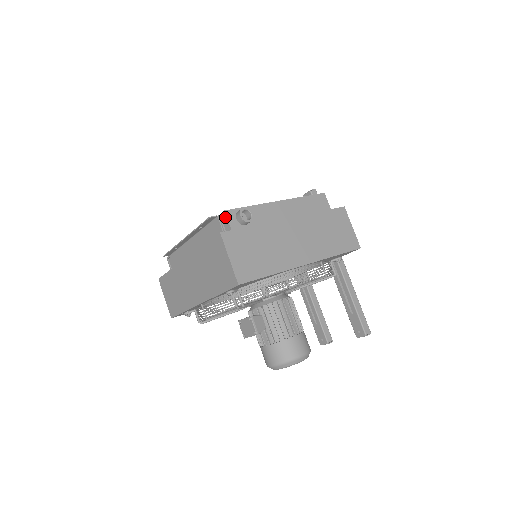
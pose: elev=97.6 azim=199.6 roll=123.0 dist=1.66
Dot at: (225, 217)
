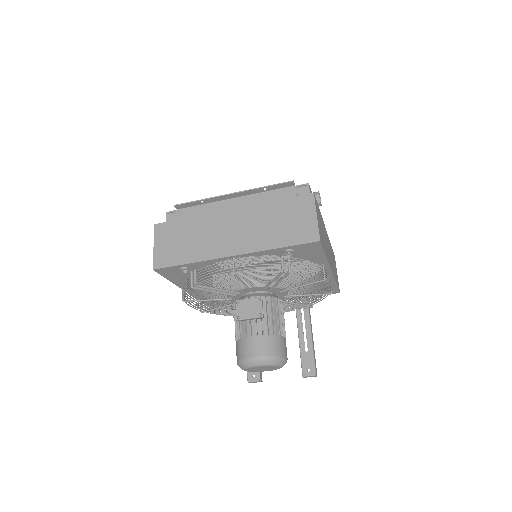
Dot at: (305, 189)
